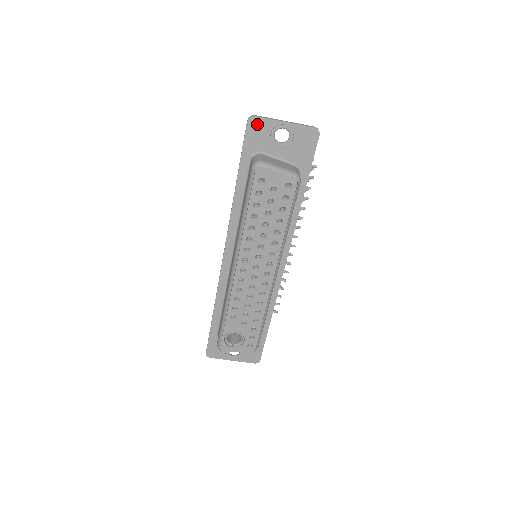
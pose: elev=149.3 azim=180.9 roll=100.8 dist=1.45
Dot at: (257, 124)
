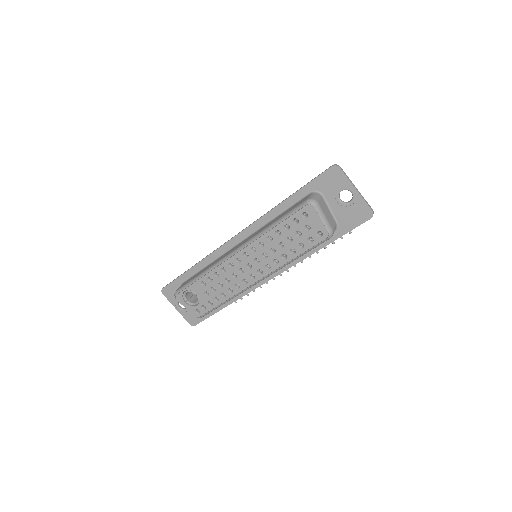
Dot at: (336, 174)
